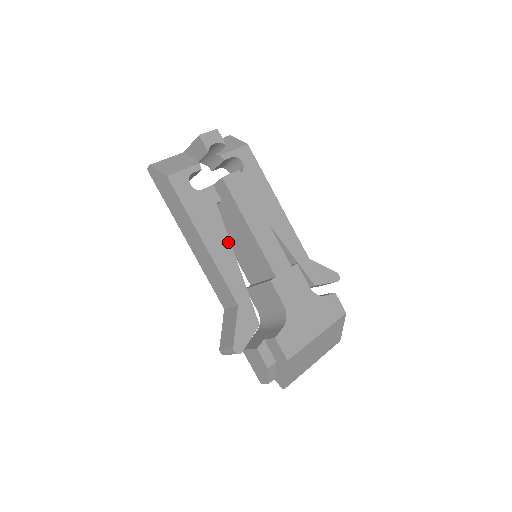
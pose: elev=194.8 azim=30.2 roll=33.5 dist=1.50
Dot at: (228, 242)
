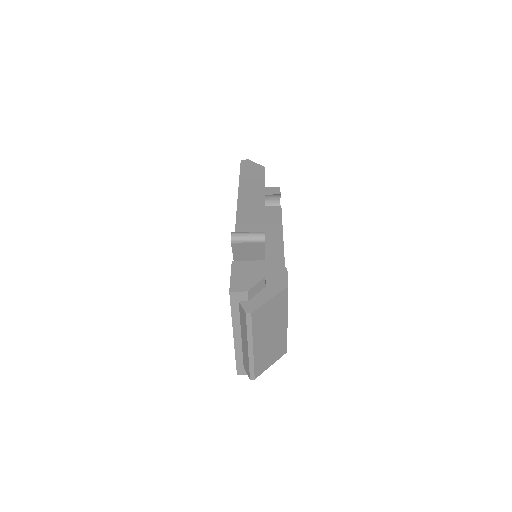
Dot at: occluded
